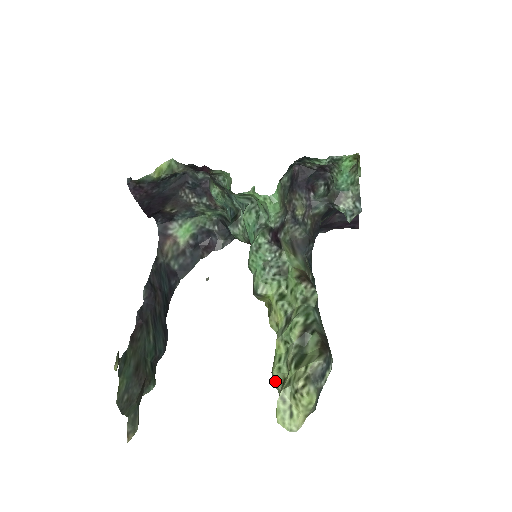
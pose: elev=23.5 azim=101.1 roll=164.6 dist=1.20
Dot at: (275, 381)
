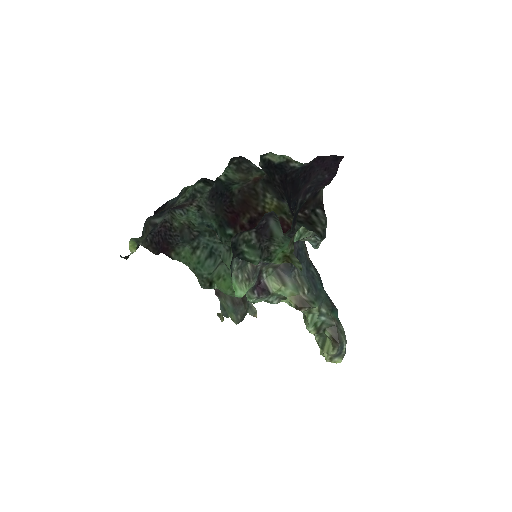
Dot at: occluded
